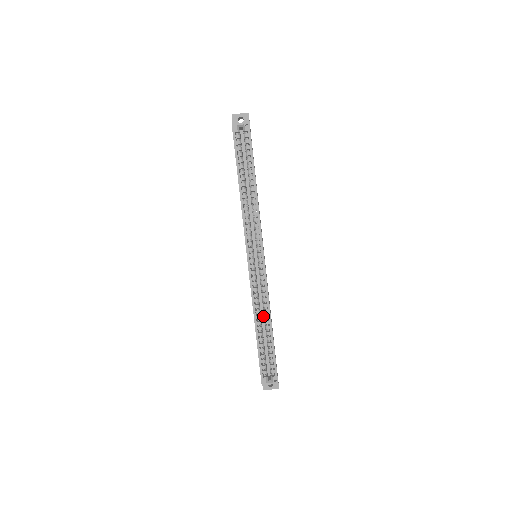
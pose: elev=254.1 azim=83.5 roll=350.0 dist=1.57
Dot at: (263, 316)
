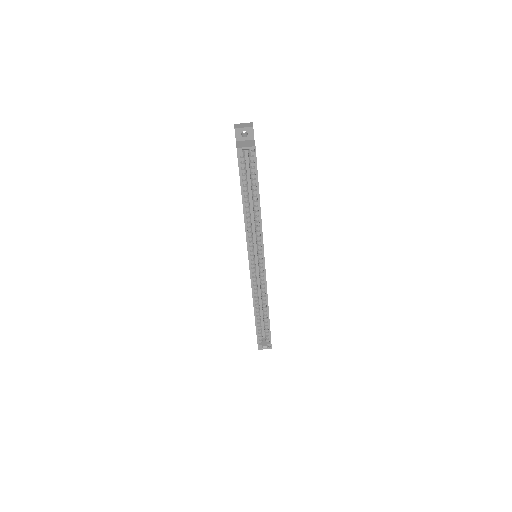
Dot at: (260, 300)
